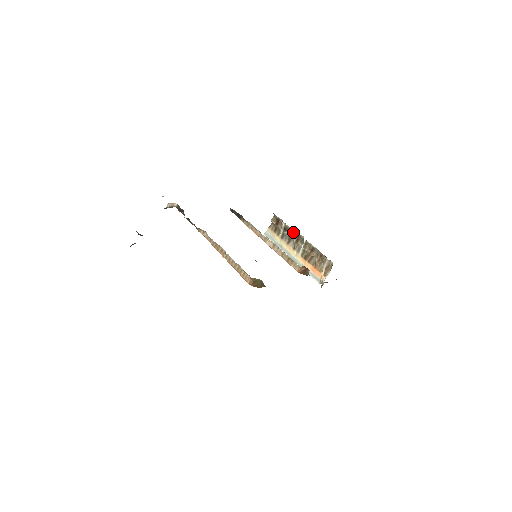
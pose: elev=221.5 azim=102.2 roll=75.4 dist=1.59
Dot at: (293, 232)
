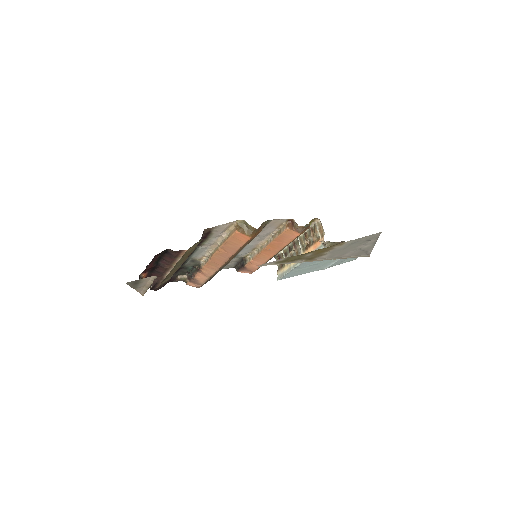
Dot at: (290, 247)
